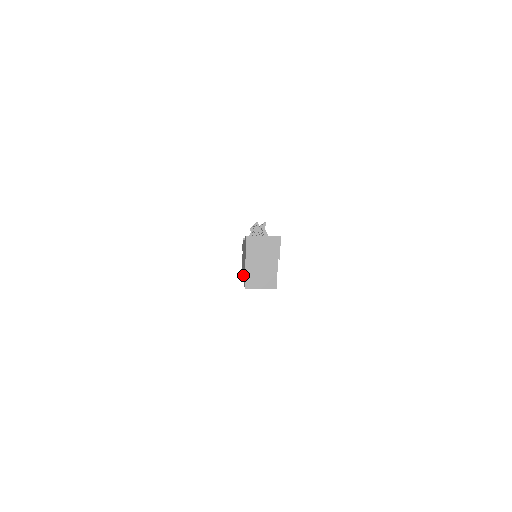
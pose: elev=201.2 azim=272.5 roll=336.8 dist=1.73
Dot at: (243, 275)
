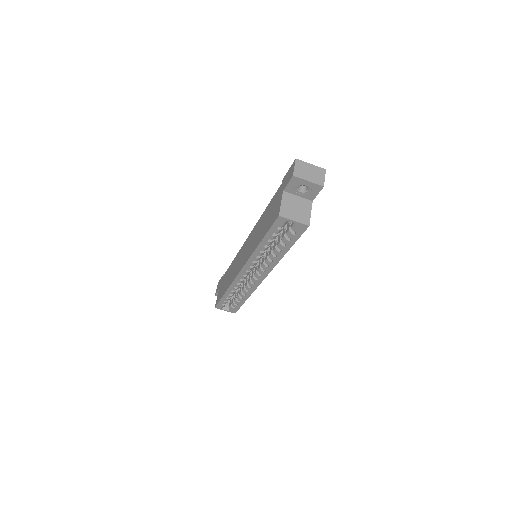
Dot at: (247, 258)
